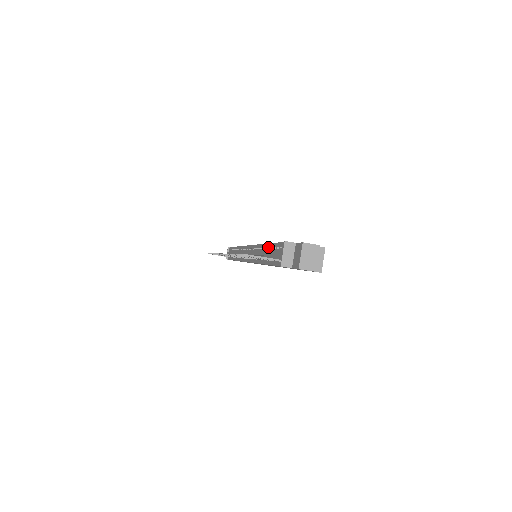
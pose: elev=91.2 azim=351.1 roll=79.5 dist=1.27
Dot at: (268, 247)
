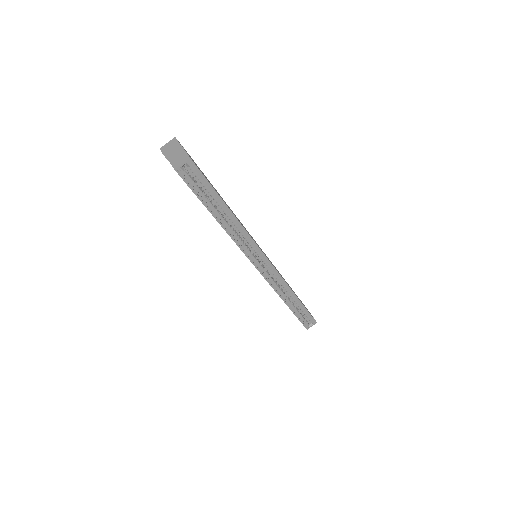
Dot at: occluded
